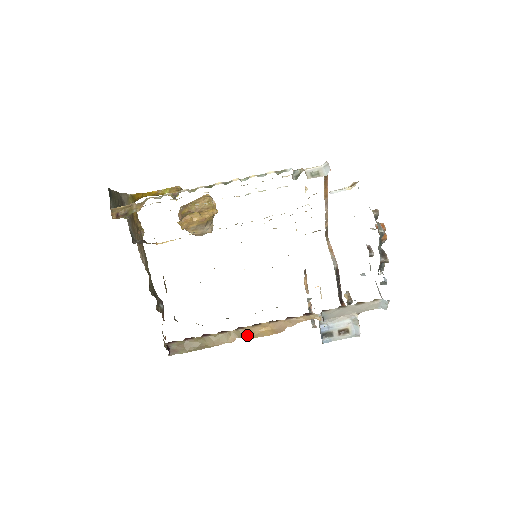
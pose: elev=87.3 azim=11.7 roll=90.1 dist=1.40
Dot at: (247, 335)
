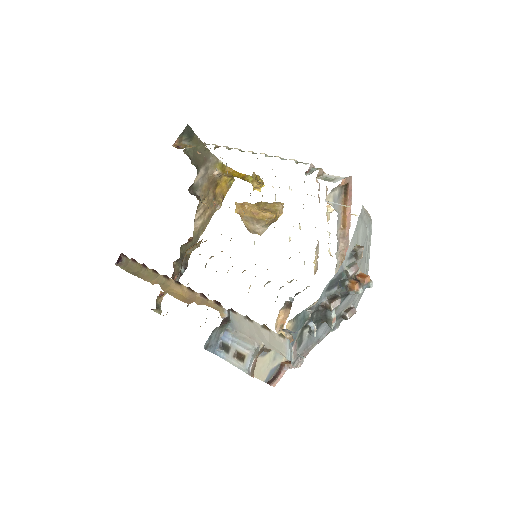
Dot at: (166, 287)
